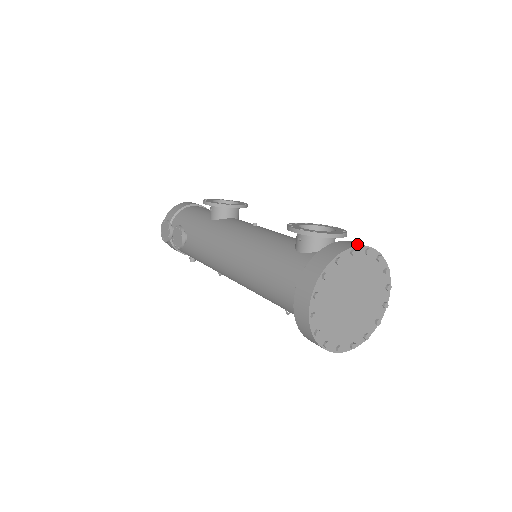
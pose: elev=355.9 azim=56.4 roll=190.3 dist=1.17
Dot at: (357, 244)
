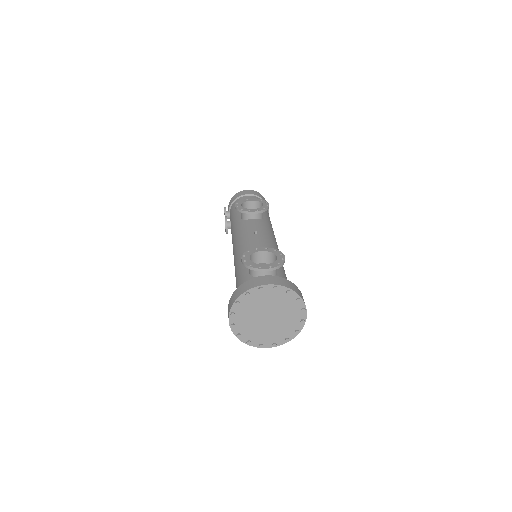
Dot at: (268, 282)
